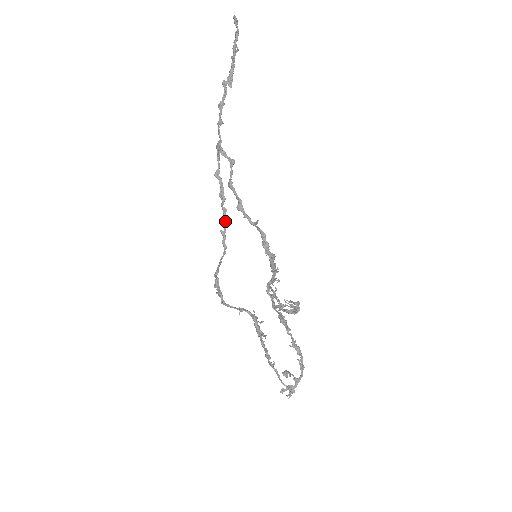
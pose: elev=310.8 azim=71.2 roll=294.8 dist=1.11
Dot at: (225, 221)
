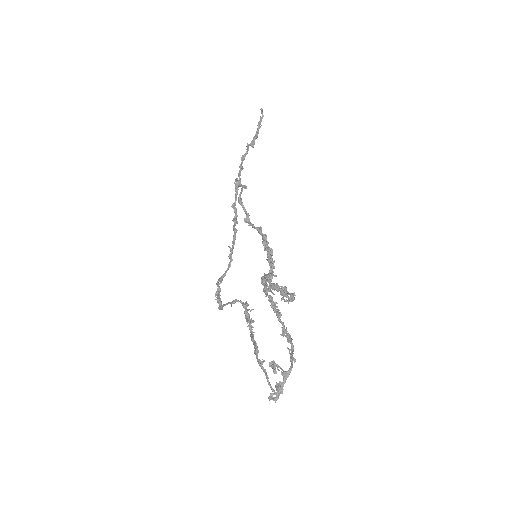
Dot at: (234, 239)
